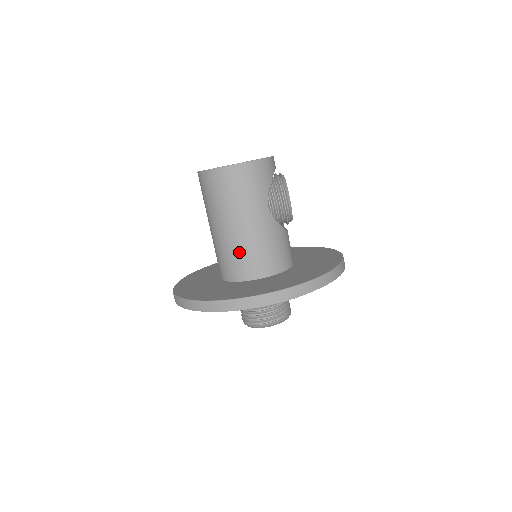
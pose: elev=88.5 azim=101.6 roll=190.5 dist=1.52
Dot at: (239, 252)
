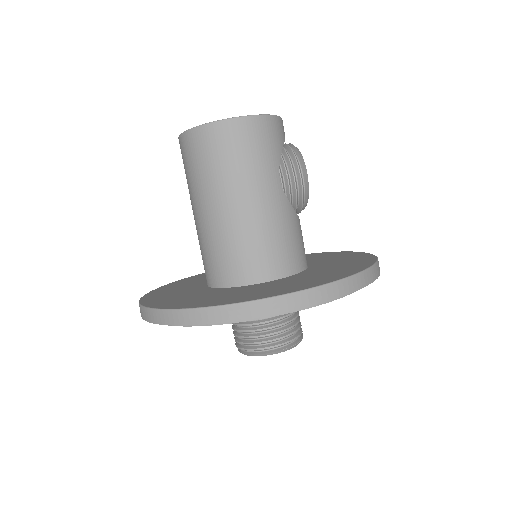
Dot at: (240, 243)
